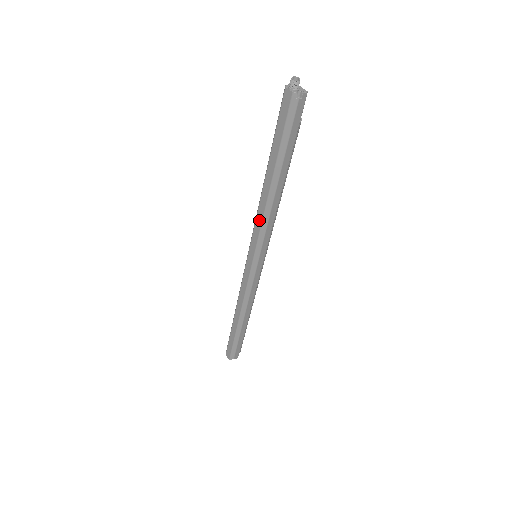
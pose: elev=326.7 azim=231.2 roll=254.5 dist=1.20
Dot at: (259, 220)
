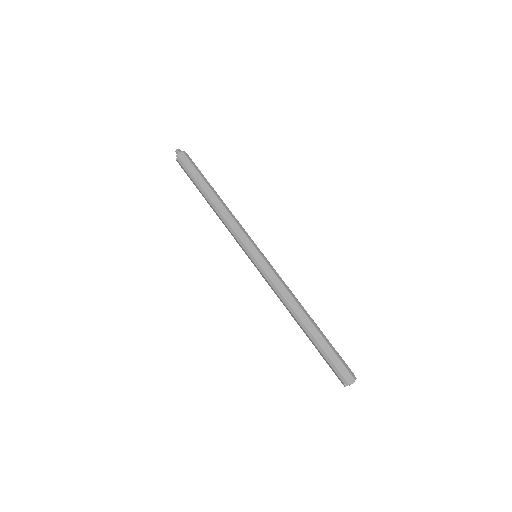
Dot at: (232, 222)
